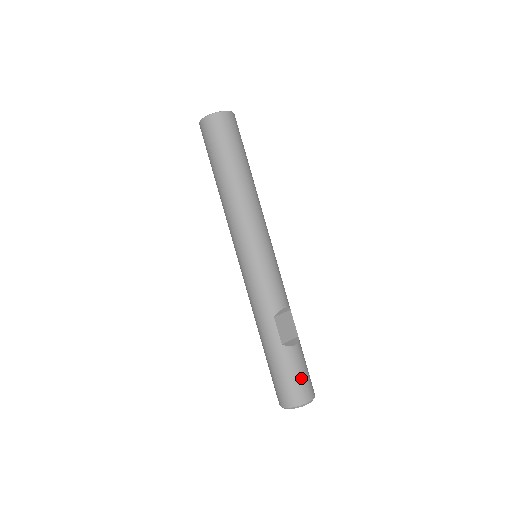
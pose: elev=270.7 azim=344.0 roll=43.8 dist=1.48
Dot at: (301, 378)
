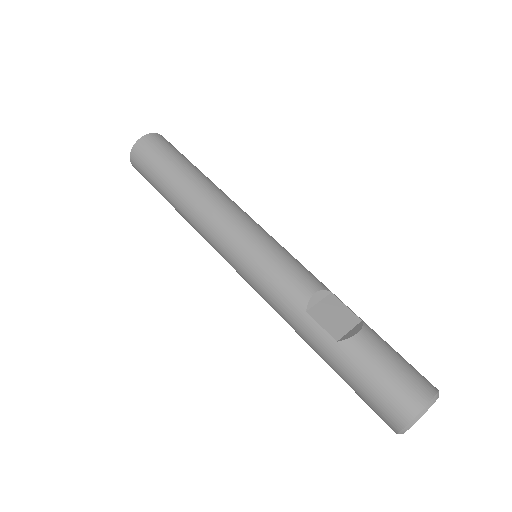
Dot at: (393, 374)
